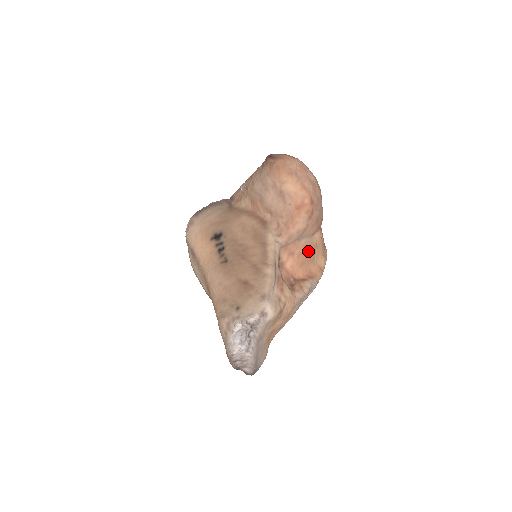
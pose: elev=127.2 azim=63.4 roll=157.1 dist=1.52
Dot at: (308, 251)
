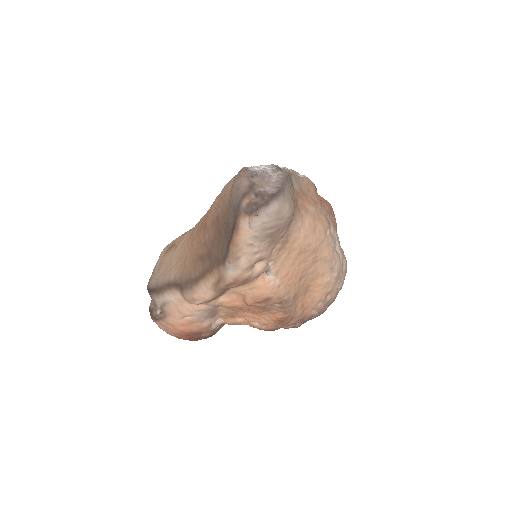
Dot at: occluded
